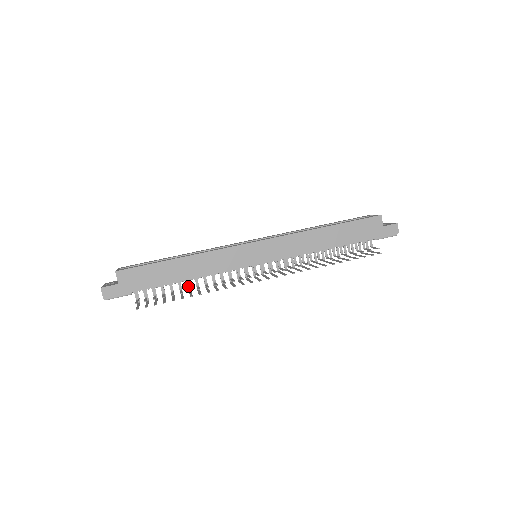
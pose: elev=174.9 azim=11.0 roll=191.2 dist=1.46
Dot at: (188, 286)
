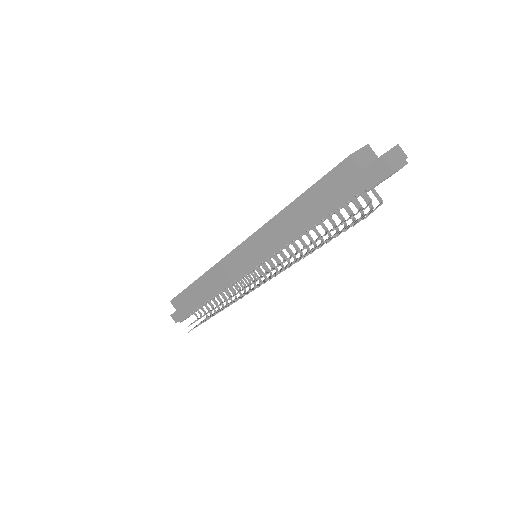
Dot at: (220, 300)
